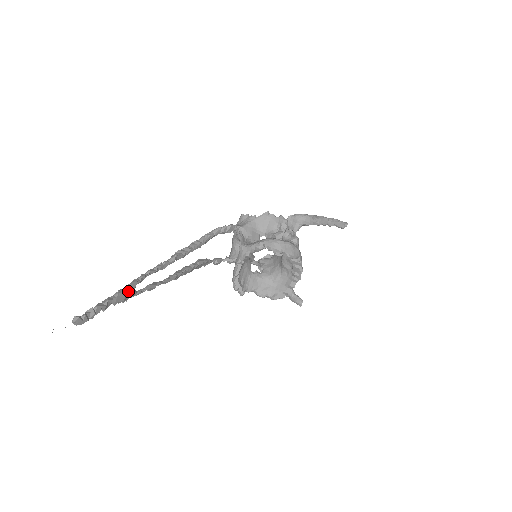
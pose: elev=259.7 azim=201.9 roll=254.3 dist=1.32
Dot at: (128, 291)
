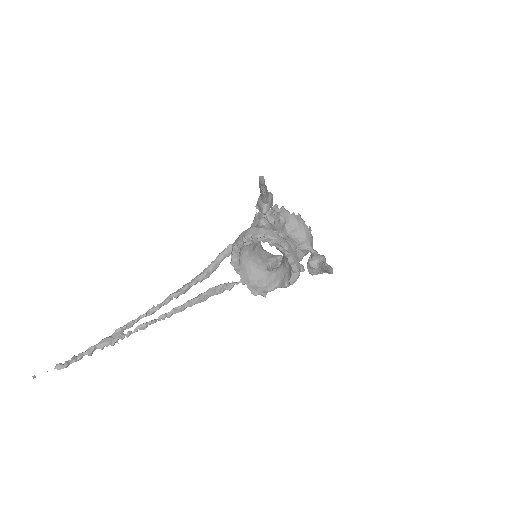
Dot at: (113, 336)
